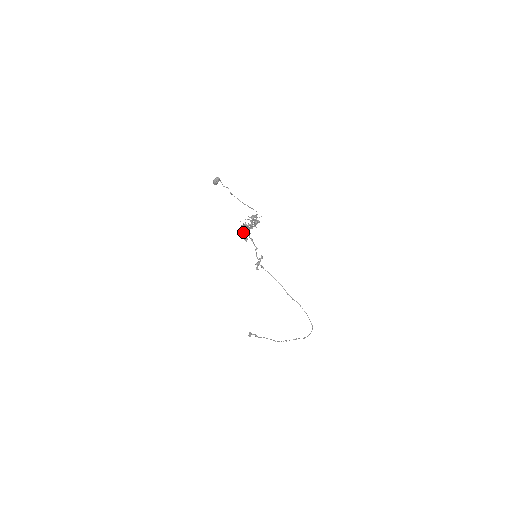
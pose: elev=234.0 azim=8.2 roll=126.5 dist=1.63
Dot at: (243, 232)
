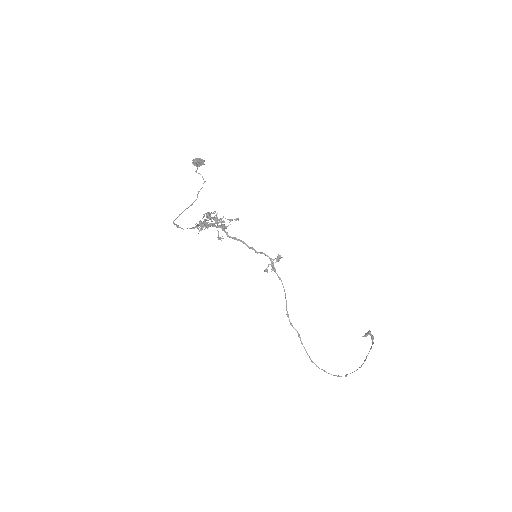
Dot at: occluded
